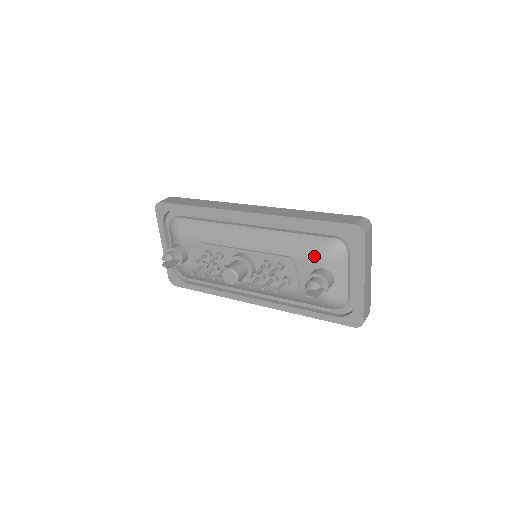
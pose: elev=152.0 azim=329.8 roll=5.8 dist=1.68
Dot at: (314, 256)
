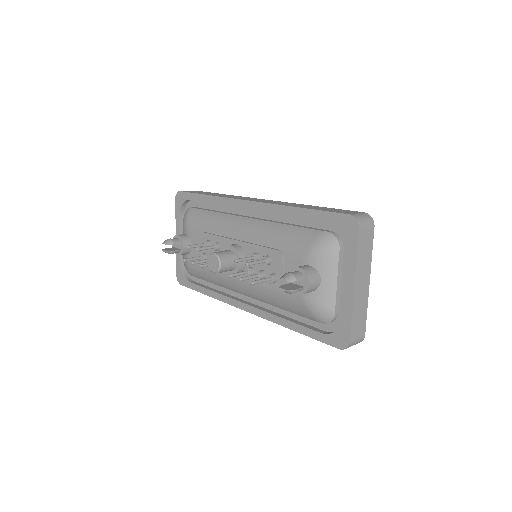
Dot at: (302, 250)
